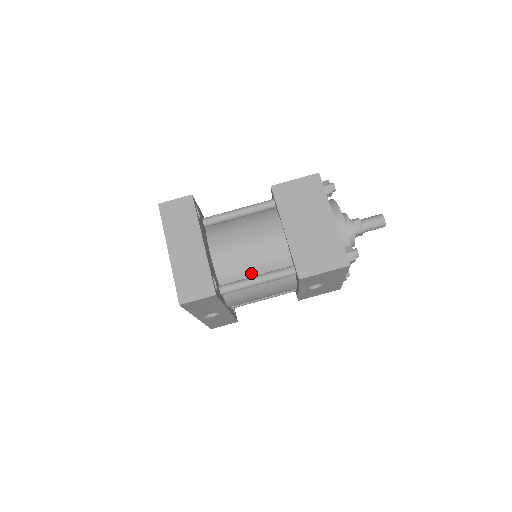
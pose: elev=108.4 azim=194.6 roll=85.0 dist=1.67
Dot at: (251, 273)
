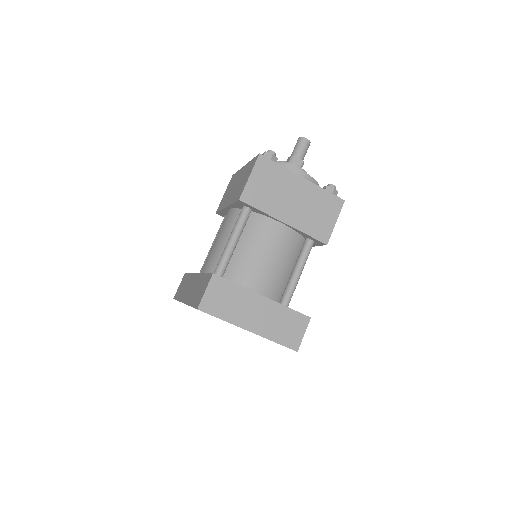
Dot at: (287, 274)
